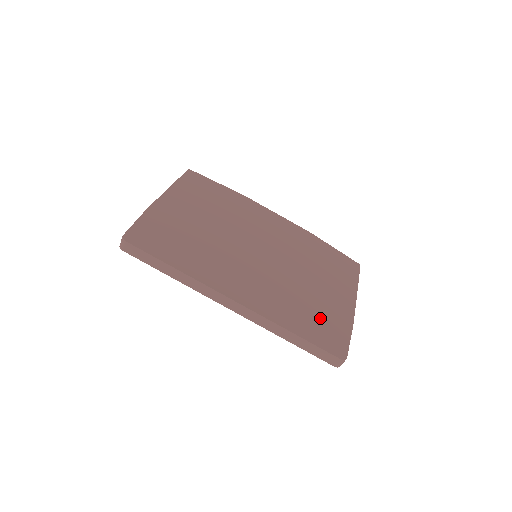
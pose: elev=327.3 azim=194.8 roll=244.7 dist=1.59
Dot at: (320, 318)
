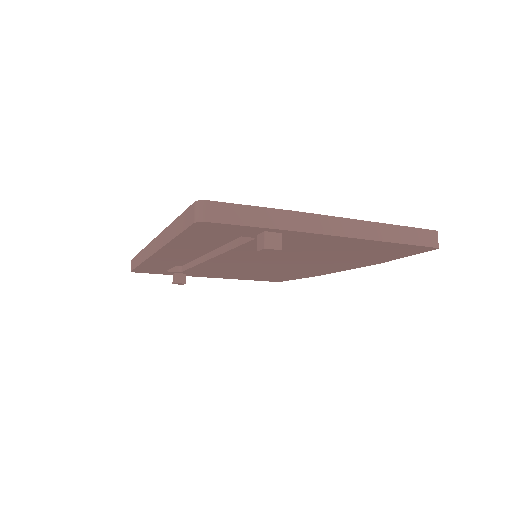
Dot at: occluded
